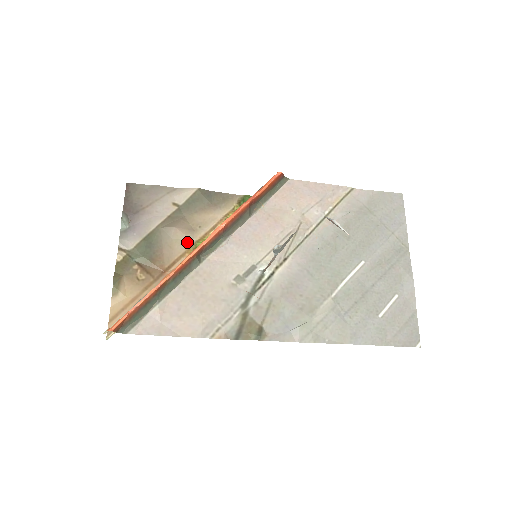
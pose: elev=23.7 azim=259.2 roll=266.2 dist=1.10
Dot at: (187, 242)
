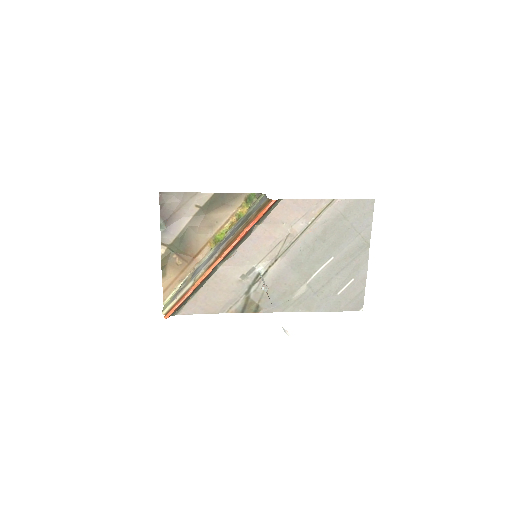
Dot at: (208, 235)
